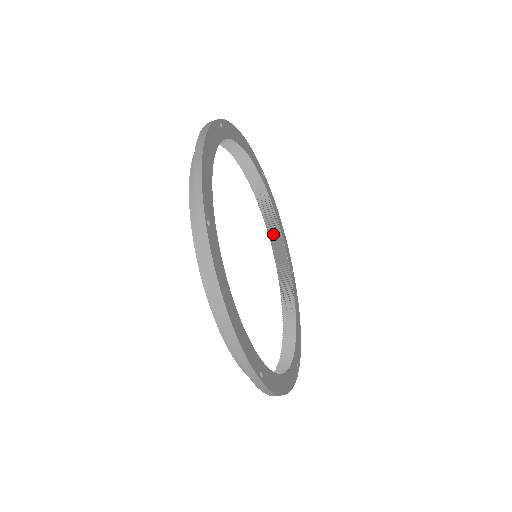
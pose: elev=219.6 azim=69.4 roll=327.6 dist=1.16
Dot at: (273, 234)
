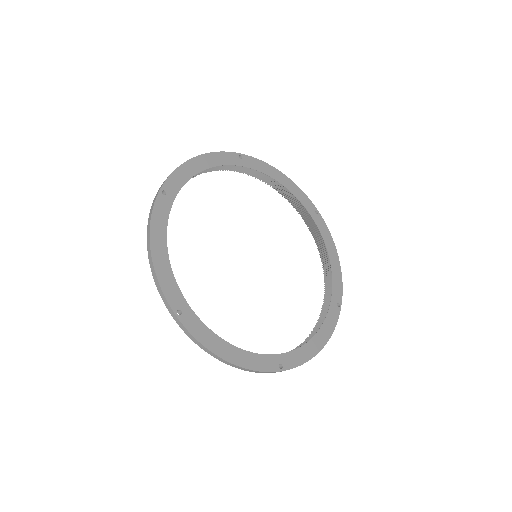
Dot at: (282, 191)
